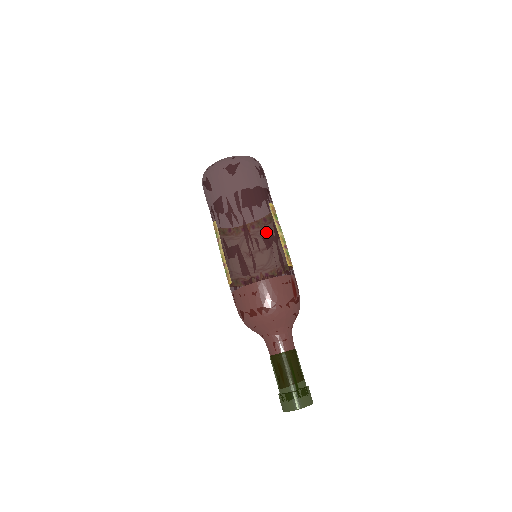
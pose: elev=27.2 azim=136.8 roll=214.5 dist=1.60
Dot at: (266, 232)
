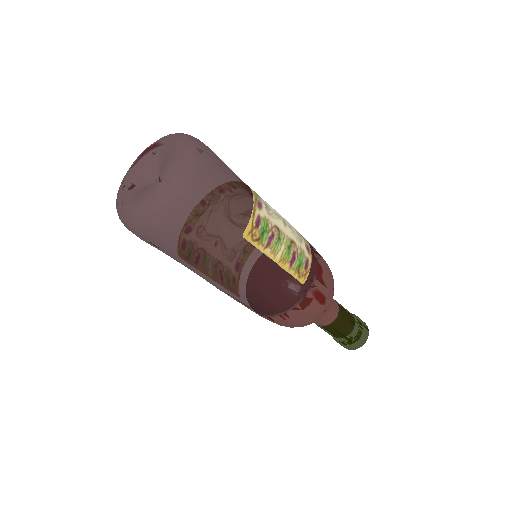
Dot at: (256, 279)
